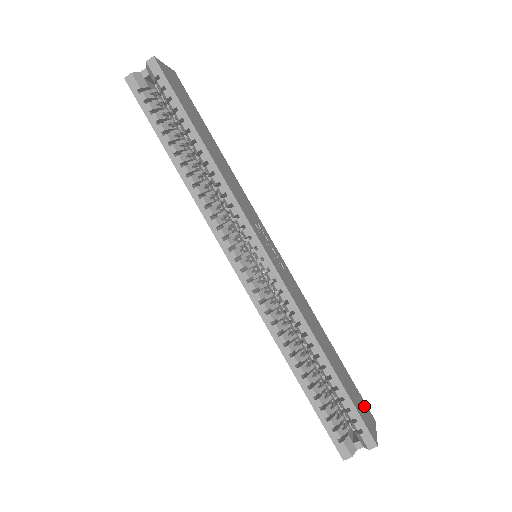
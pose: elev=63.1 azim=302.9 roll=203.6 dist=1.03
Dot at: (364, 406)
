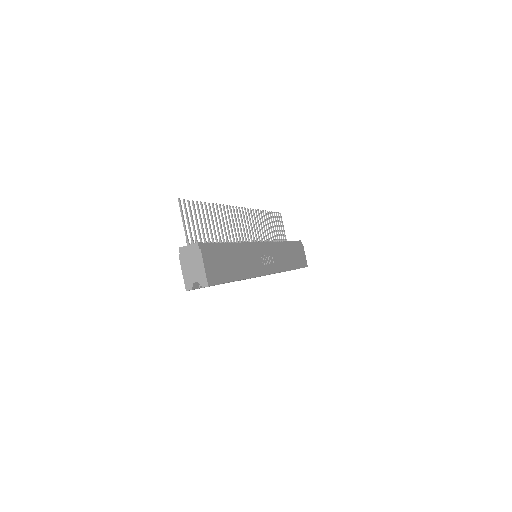
Dot at: (301, 250)
